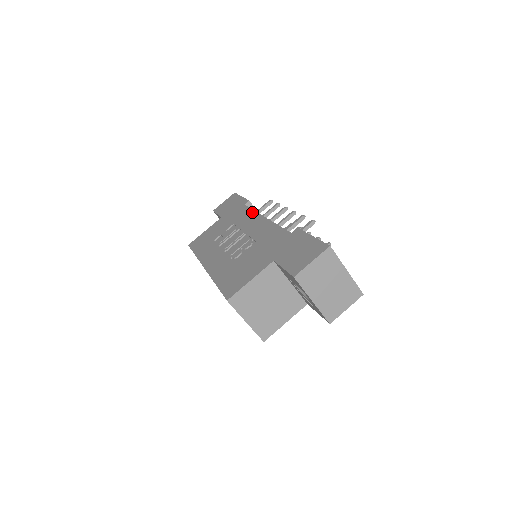
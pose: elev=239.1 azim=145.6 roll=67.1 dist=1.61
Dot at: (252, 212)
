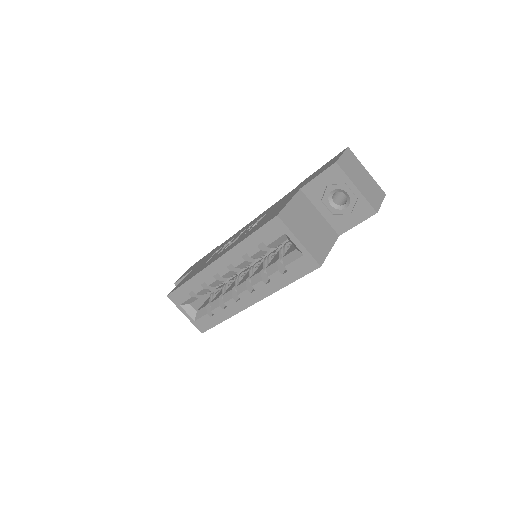
Dot at: (232, 236)
